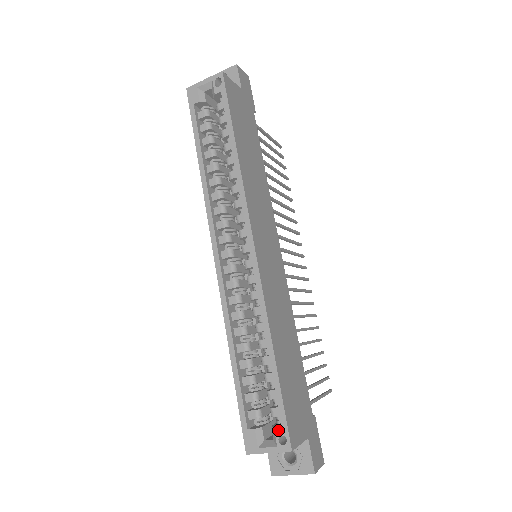
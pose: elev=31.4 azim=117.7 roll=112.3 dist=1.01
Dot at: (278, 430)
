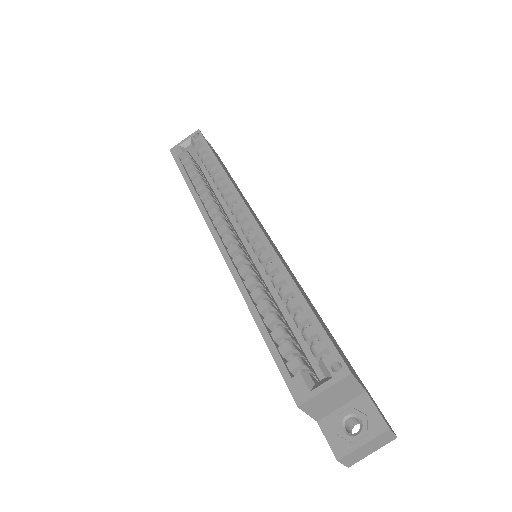
Dot at: (327, 359)
